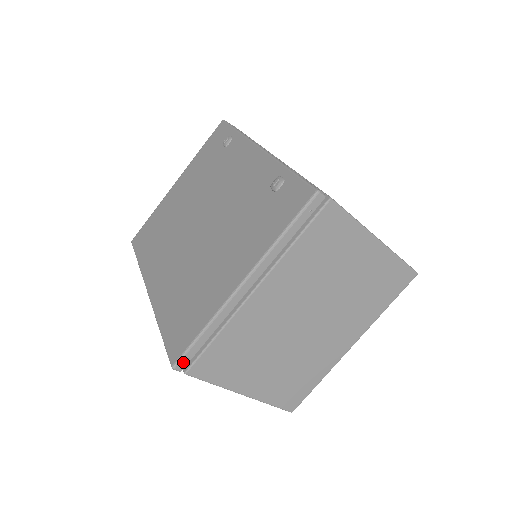
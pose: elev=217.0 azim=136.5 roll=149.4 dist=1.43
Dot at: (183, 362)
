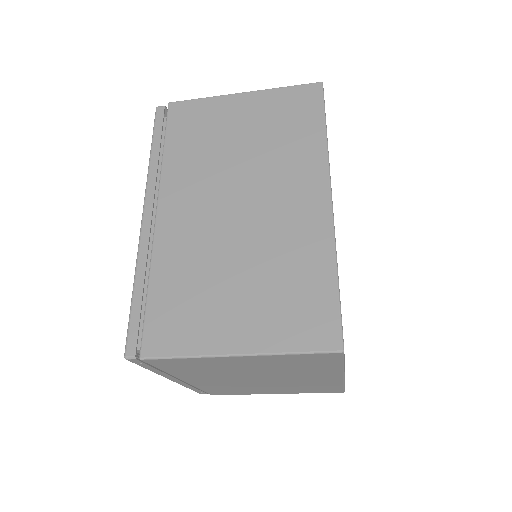
Dot at: (202, 393)
